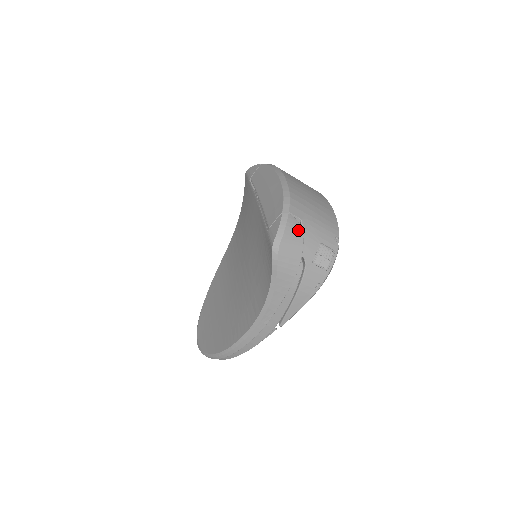
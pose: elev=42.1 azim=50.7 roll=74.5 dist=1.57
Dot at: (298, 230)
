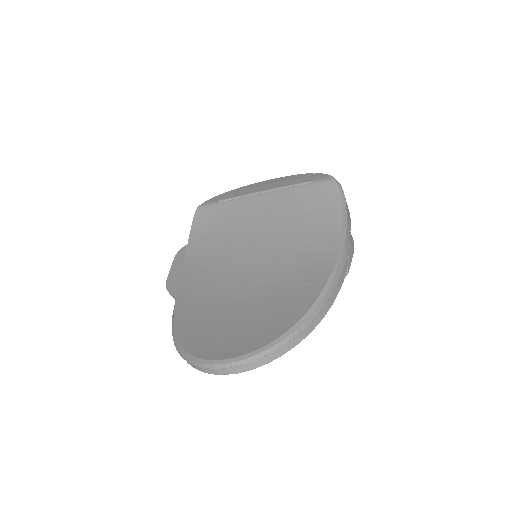
Dot at: occluded
